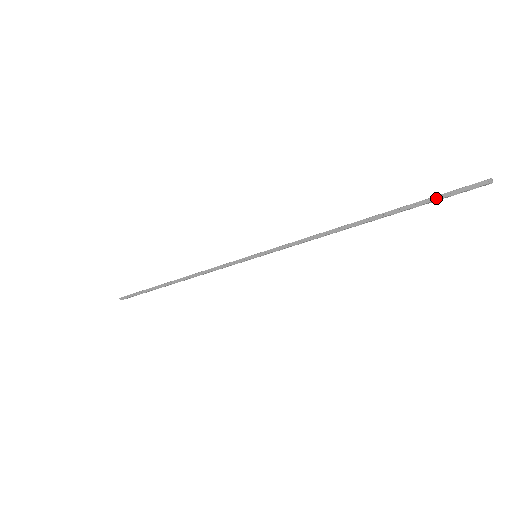
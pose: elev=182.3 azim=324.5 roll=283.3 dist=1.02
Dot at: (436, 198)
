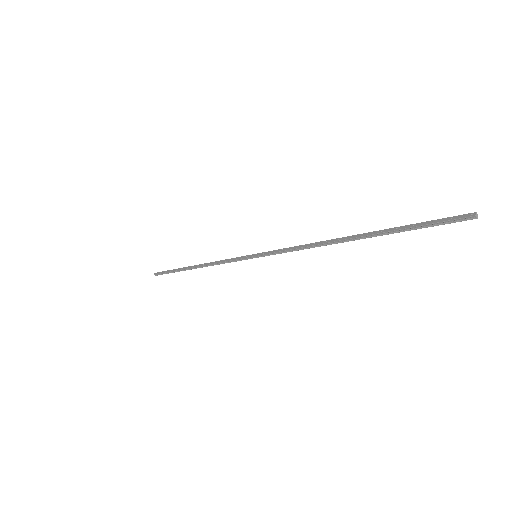
Dot at: (417, 224)
